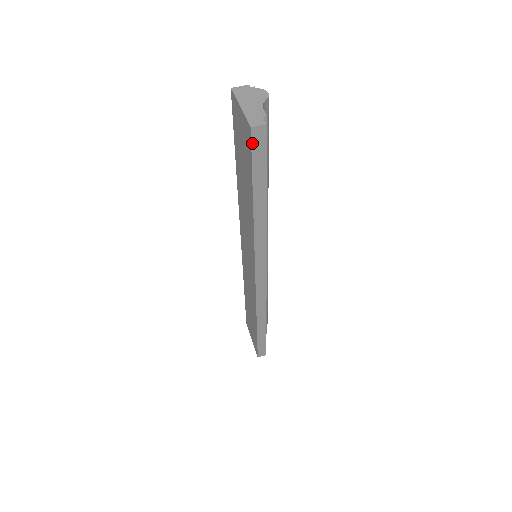
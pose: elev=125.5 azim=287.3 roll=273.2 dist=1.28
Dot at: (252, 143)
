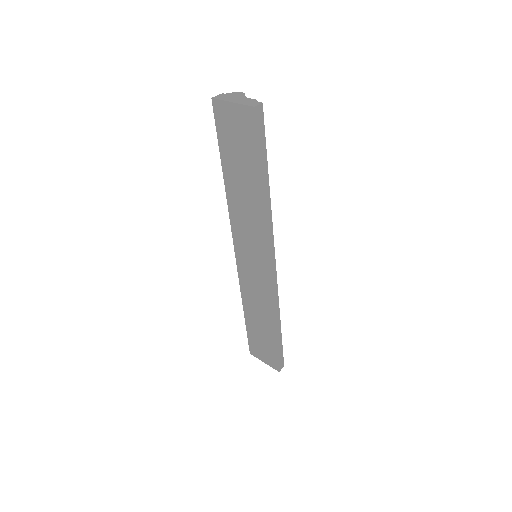
Dot at: (256, 122)
